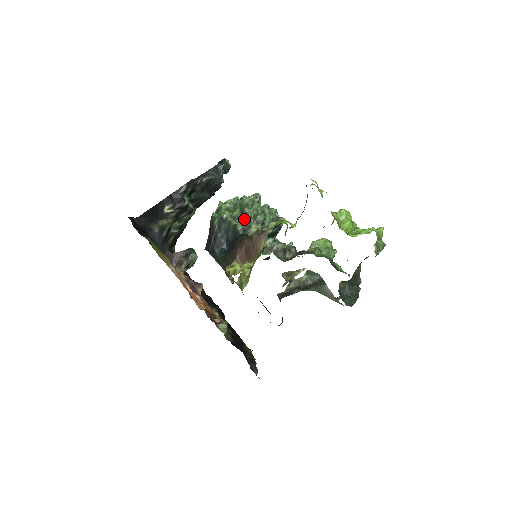
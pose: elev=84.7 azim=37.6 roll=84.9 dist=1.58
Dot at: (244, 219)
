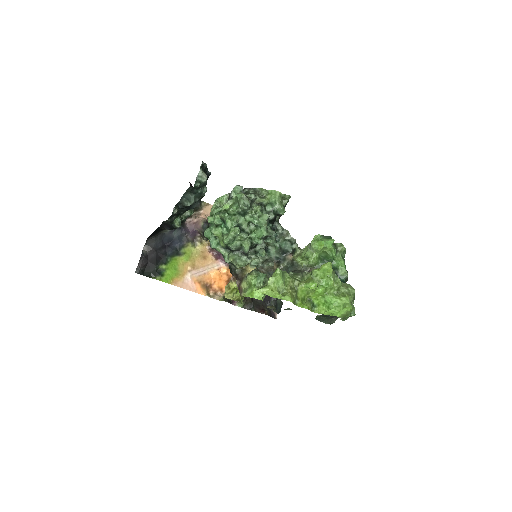
Dot at: (228, 257)
